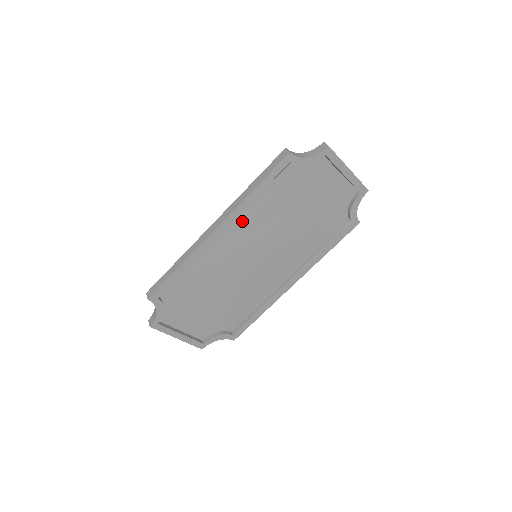
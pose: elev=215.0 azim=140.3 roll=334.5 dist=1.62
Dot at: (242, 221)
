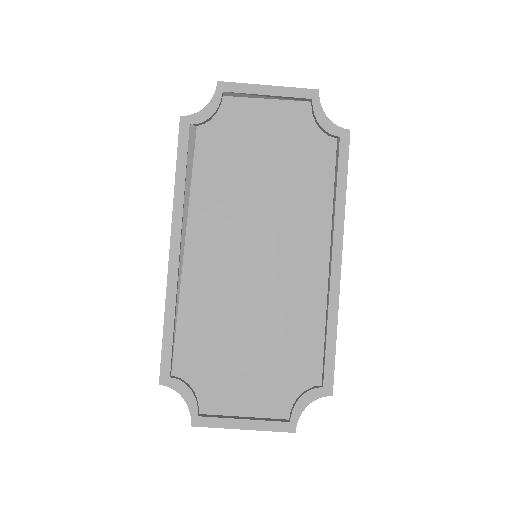
Dot at: (198, 223)
